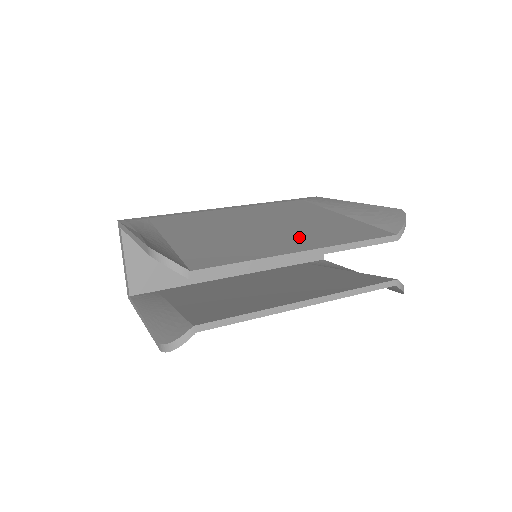
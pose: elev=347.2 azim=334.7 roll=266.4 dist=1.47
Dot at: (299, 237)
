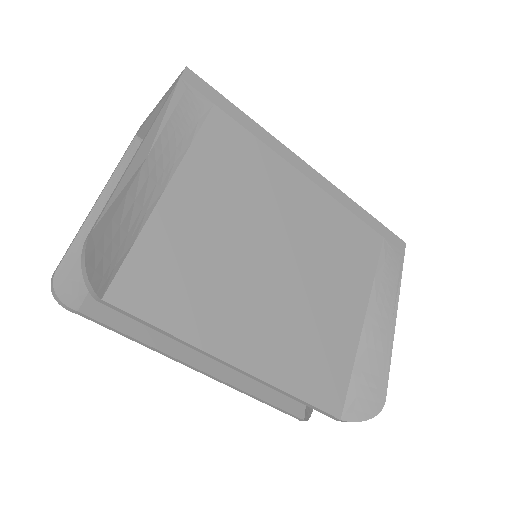
Dot at: (270, 331)
